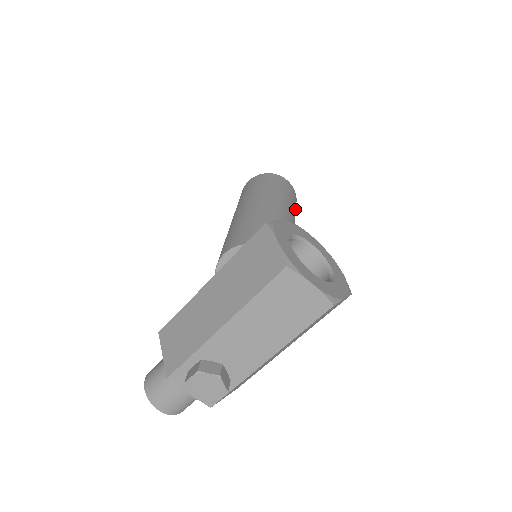
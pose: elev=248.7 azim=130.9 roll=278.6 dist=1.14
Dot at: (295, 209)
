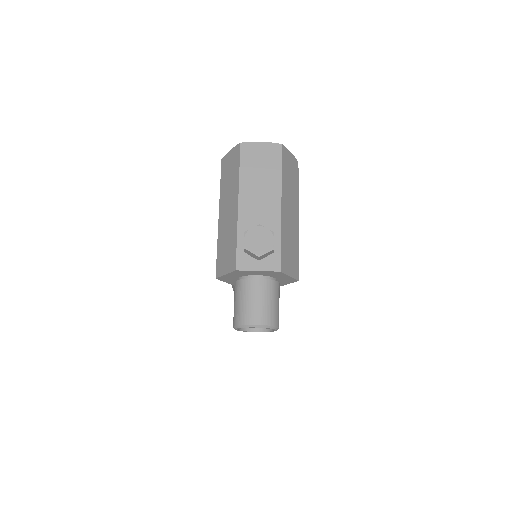
Dot at: occluded
